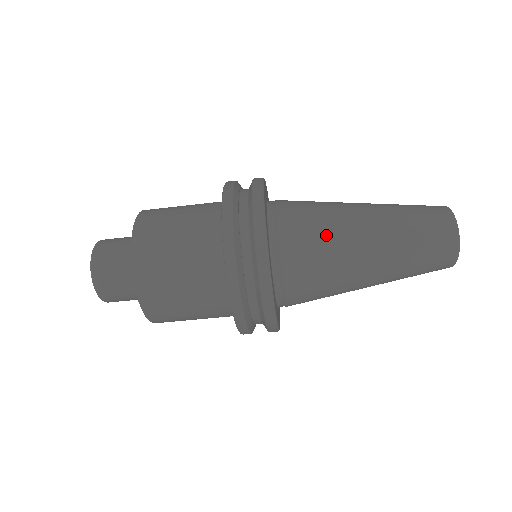
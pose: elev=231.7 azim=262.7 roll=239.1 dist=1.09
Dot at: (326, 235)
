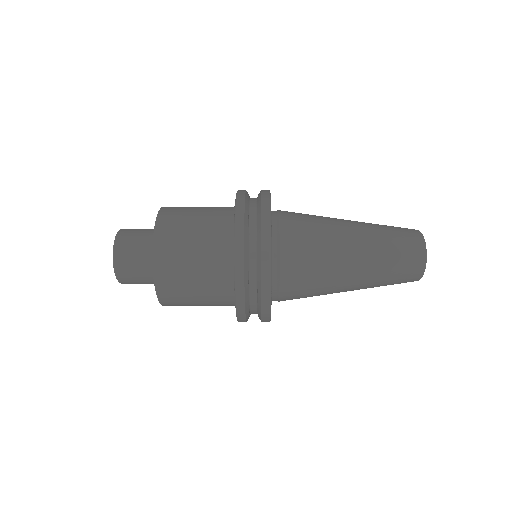
Dot at: (318, 282)
